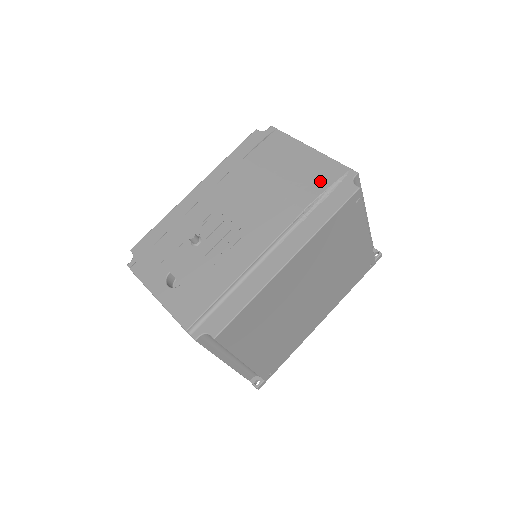
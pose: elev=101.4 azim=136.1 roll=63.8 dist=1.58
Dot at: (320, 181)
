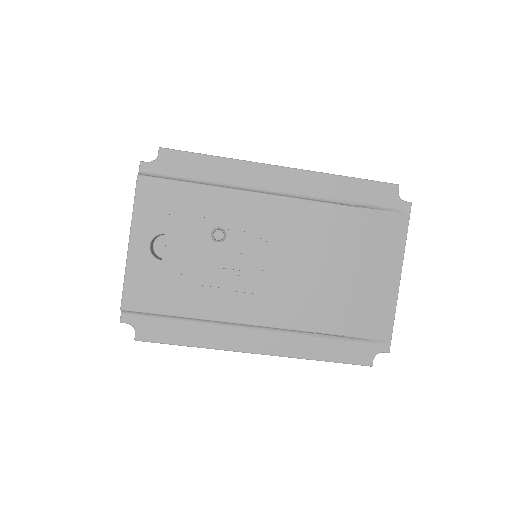
Dot at: (361, 323)
